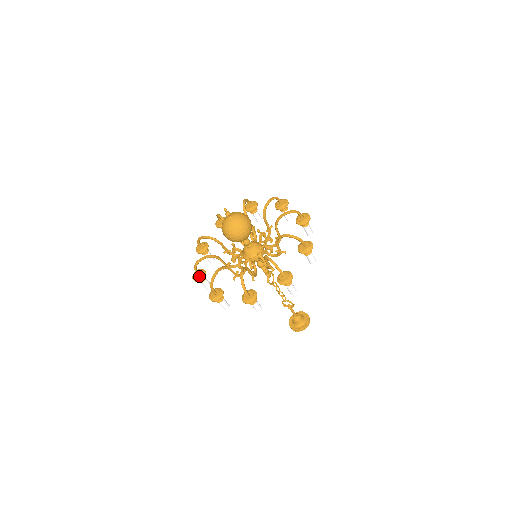
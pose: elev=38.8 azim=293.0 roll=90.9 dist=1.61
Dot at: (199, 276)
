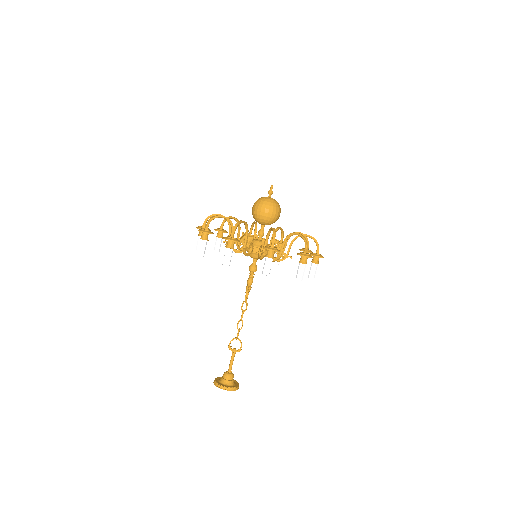
Dot at: (209, 230)
